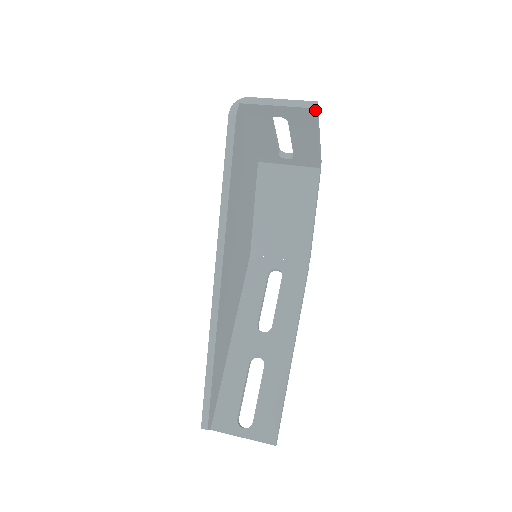
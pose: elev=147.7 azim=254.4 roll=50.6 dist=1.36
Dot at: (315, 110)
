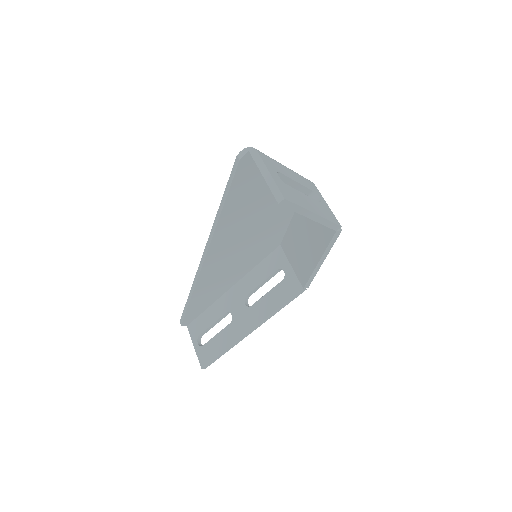
Dot at: (280, 204)
